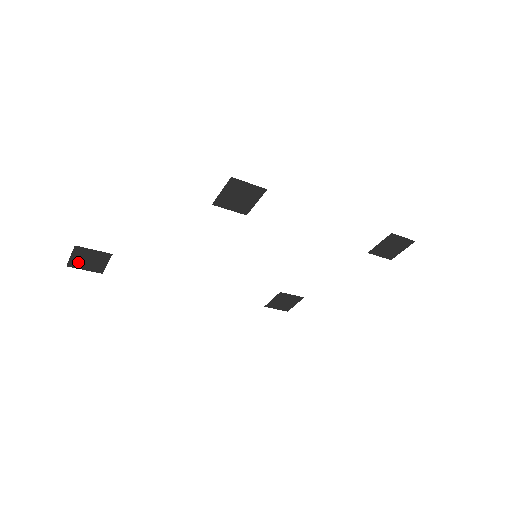
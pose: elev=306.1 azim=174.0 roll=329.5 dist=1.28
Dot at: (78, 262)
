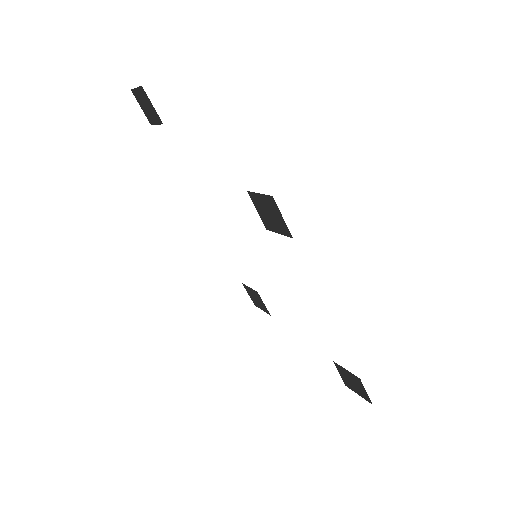
Dot at: (139, 98)
